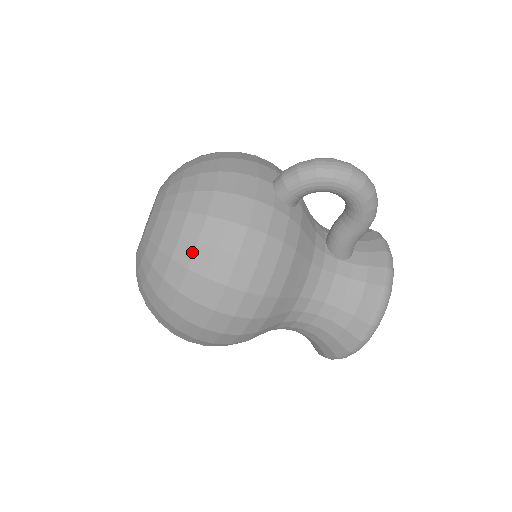
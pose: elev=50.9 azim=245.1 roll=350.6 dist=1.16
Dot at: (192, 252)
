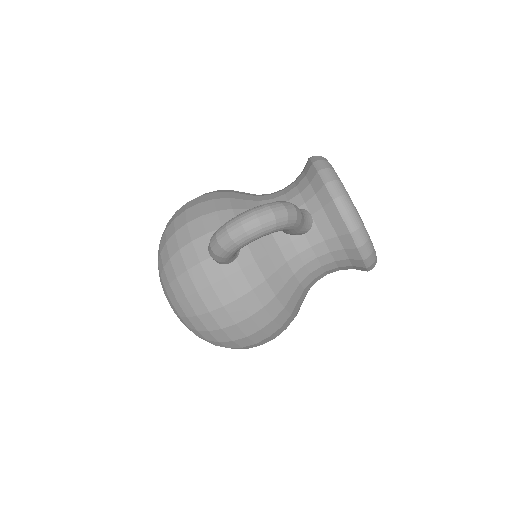
Dot at: (211, 336)
